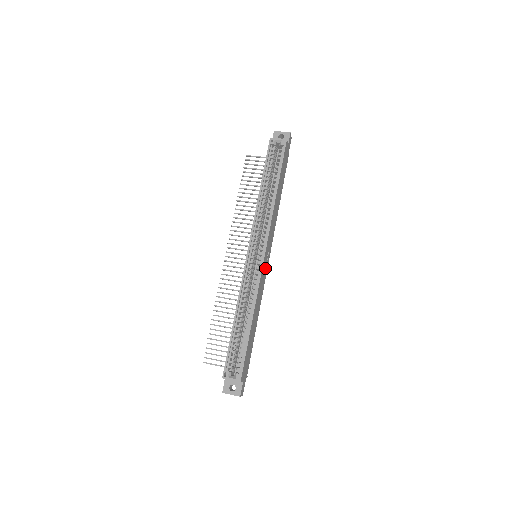
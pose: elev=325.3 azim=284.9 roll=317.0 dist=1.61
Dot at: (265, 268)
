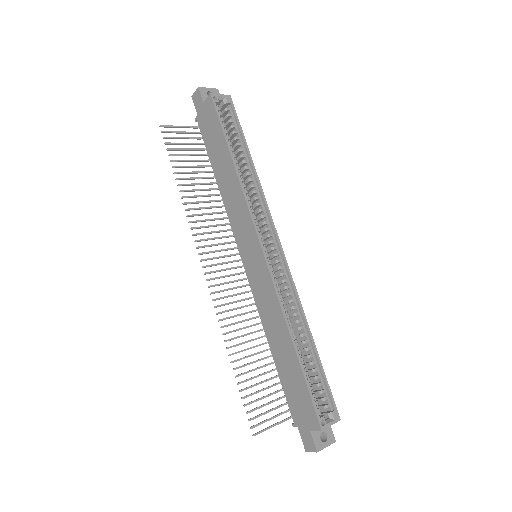
Dot at: occluded
